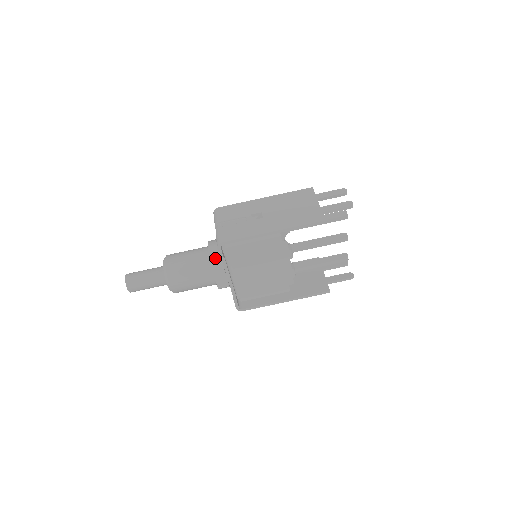
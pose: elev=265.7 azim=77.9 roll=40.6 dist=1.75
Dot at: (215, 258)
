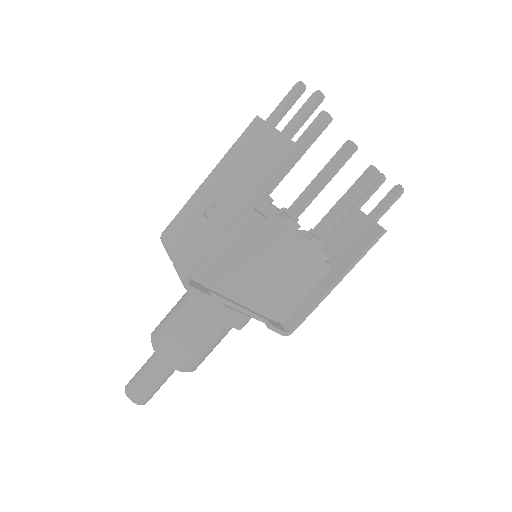
Dot at: (202, 299)
